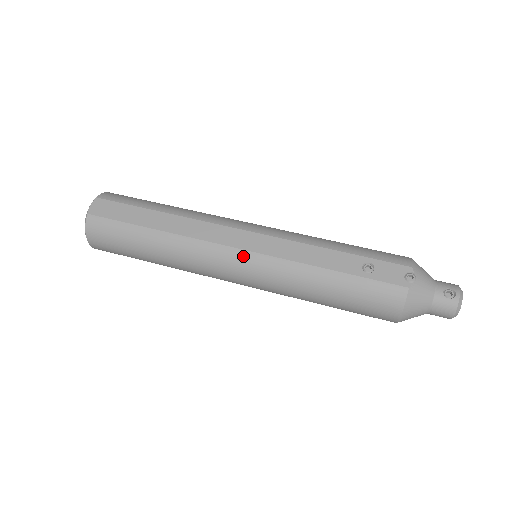
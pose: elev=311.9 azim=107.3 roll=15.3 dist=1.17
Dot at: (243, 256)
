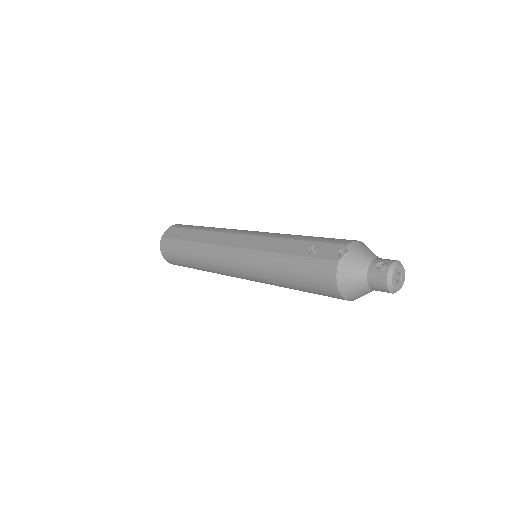
Dot at: (235, 252)
